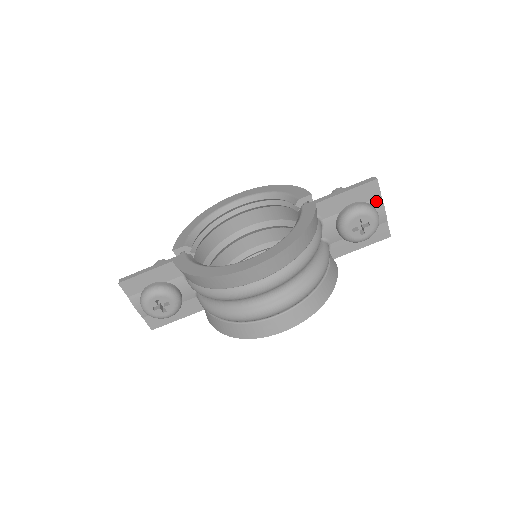
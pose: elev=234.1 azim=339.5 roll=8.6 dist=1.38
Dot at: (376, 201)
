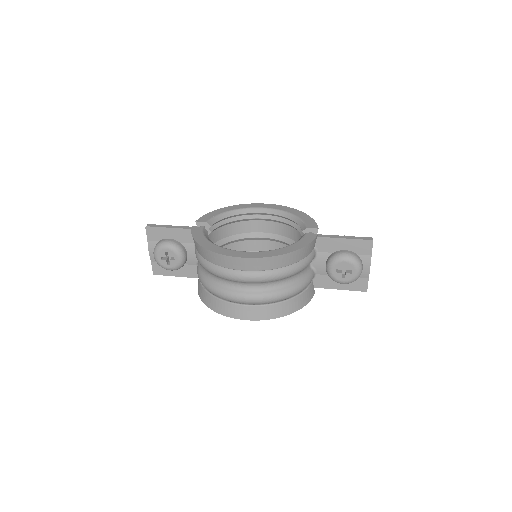
Dot at: (366, 257)
